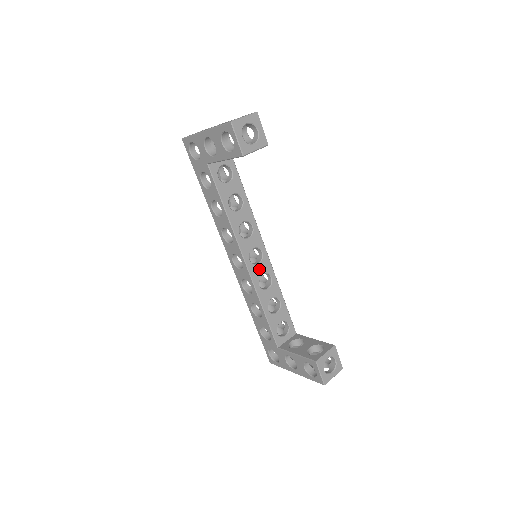
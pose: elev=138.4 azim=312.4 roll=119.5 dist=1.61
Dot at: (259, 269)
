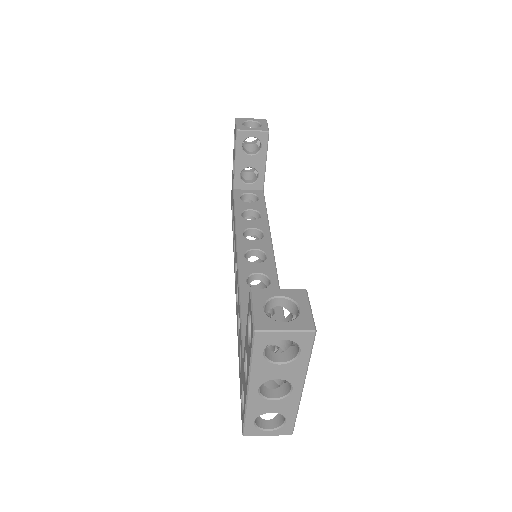
Dot at: (255, 267)
